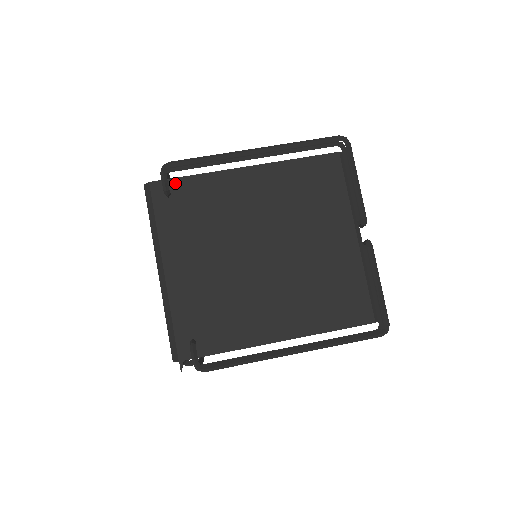
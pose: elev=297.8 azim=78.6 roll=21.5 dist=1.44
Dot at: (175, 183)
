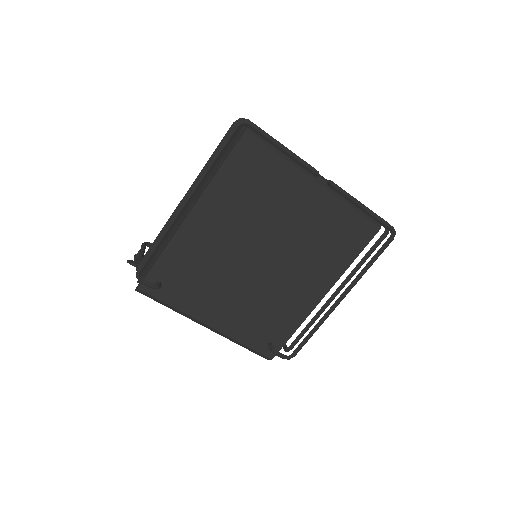
Dot at: (154, 273)
